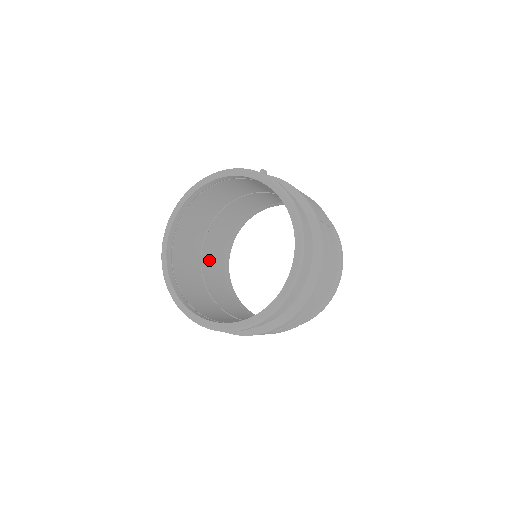
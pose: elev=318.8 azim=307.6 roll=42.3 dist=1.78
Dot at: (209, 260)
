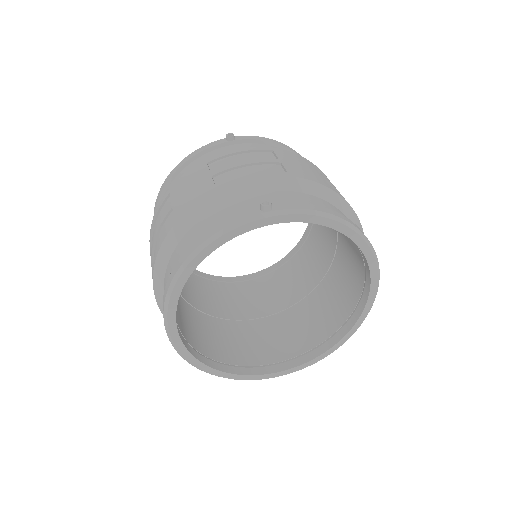
Dot at: (184, 289)
